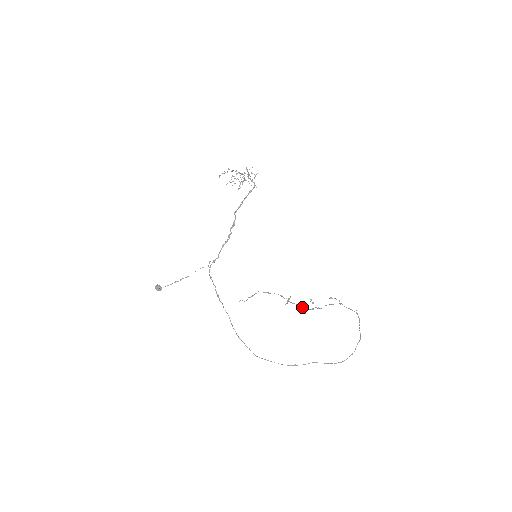
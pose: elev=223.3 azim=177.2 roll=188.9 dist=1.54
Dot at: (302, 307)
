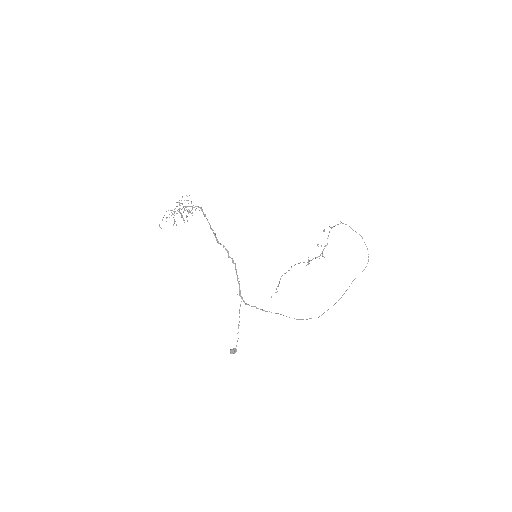
Dot at: occluded
